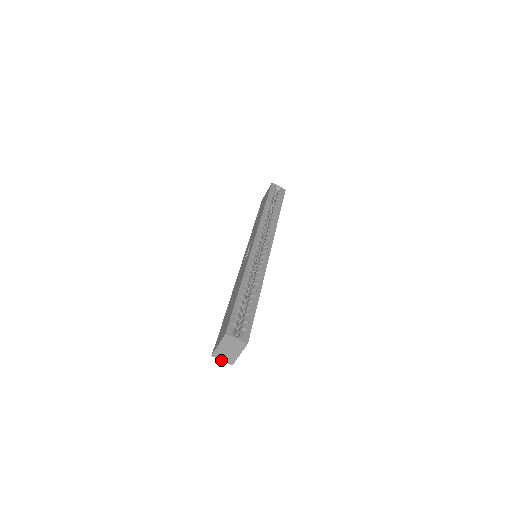
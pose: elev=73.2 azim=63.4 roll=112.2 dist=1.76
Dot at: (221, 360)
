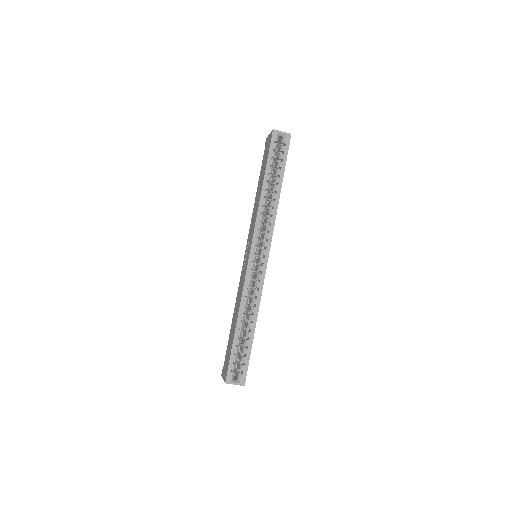
Dot at: occluded
